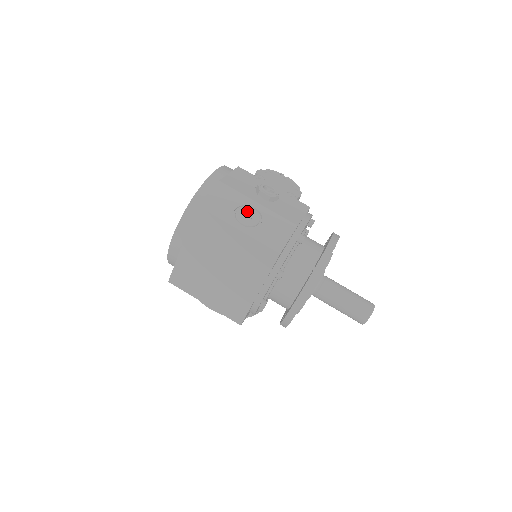
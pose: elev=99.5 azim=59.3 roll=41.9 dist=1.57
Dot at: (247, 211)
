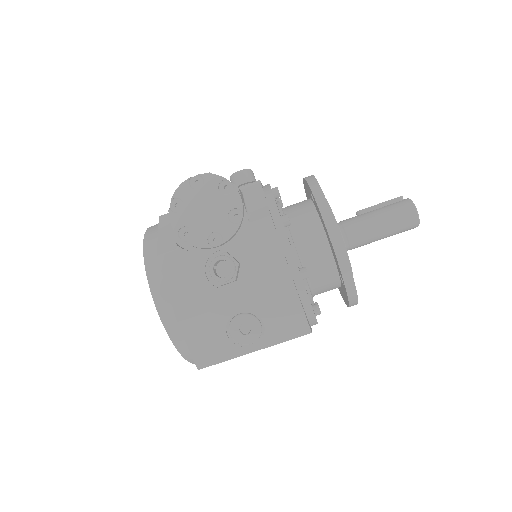
Dot at: (238, 325)
